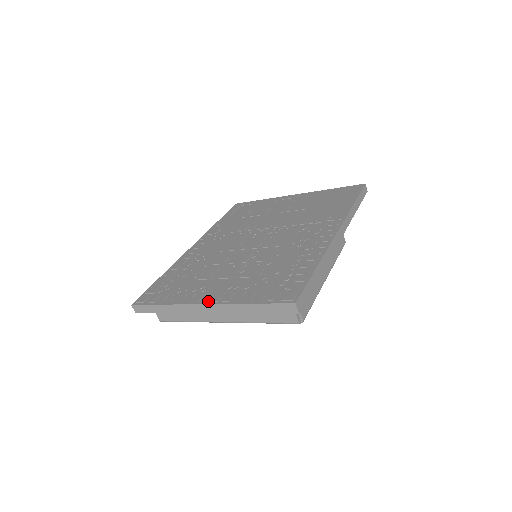
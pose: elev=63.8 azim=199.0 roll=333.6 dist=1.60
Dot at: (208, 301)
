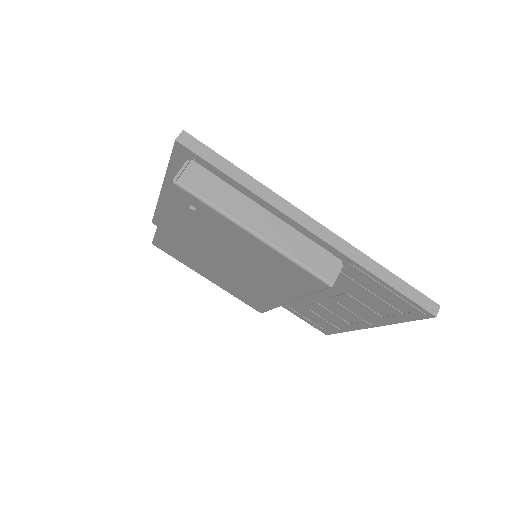
Dot at: occluded
